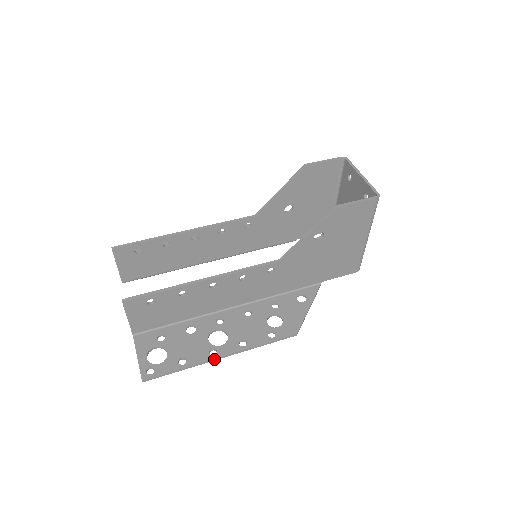
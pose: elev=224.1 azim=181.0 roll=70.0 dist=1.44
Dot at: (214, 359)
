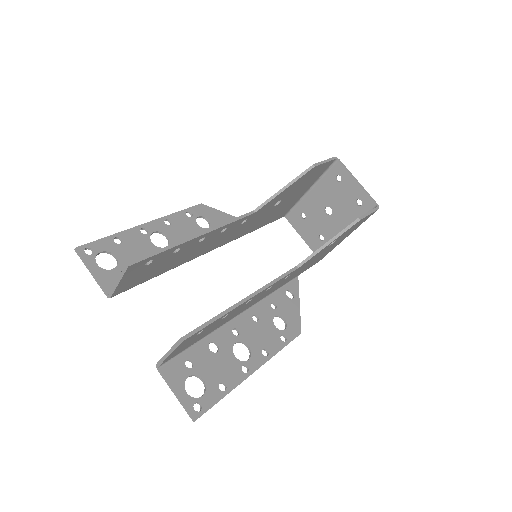
Dot at: (248, 376)
